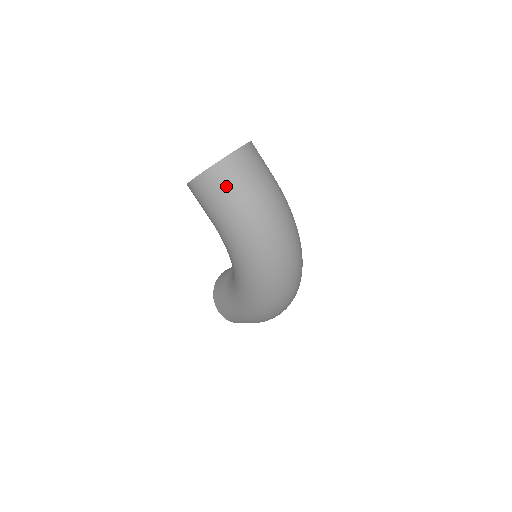
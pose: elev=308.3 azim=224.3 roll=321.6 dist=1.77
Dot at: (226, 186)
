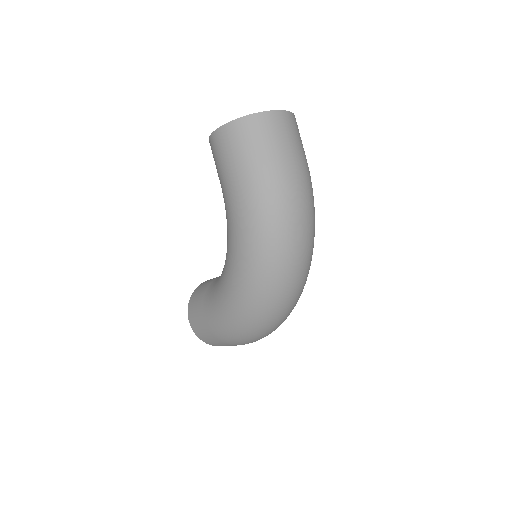
Dot at: (254, 143)
